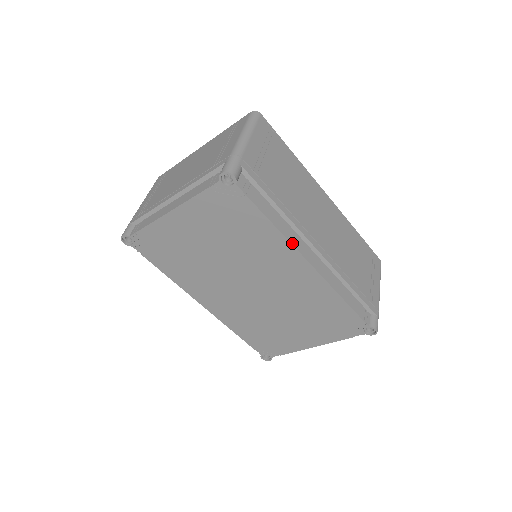
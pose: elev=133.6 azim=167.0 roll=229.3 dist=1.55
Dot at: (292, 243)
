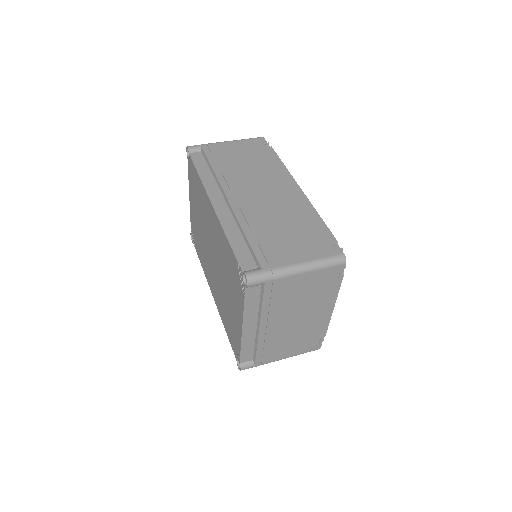
Dot at: (206, 189)
